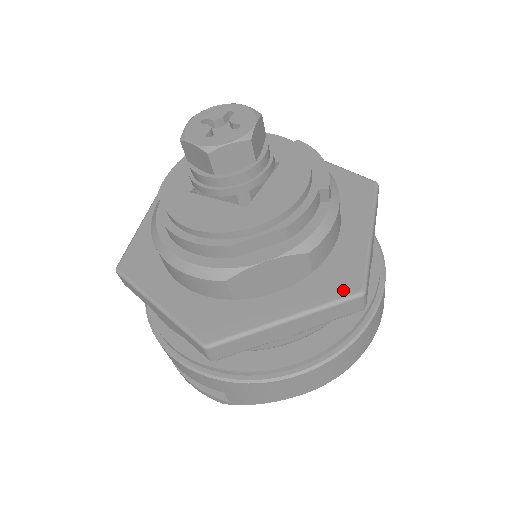
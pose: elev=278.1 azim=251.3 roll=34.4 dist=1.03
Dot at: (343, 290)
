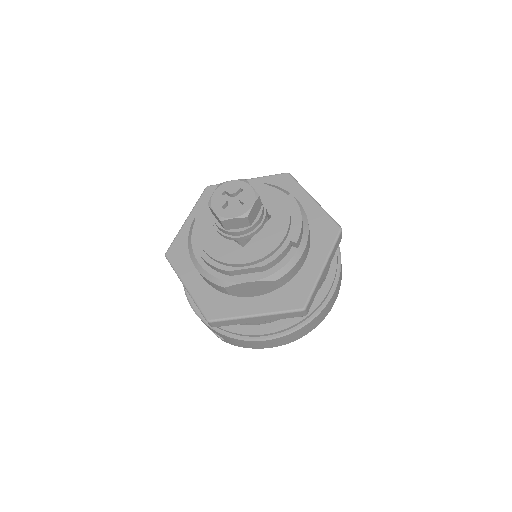
Dot at: (293, 305)
